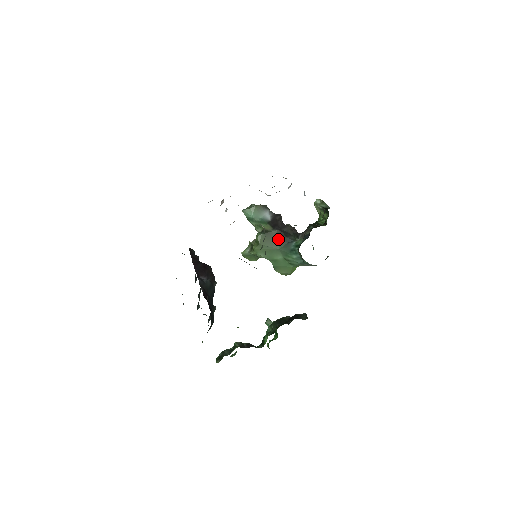
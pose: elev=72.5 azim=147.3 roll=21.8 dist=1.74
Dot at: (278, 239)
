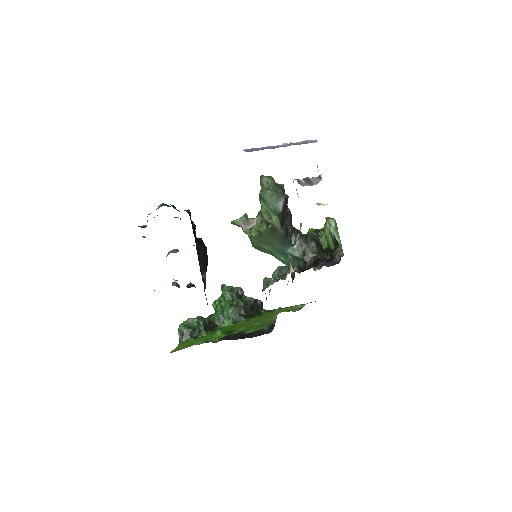
Dot at: (279, 239)
